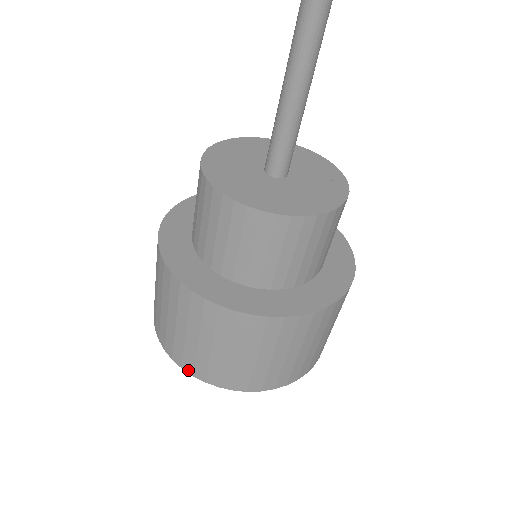
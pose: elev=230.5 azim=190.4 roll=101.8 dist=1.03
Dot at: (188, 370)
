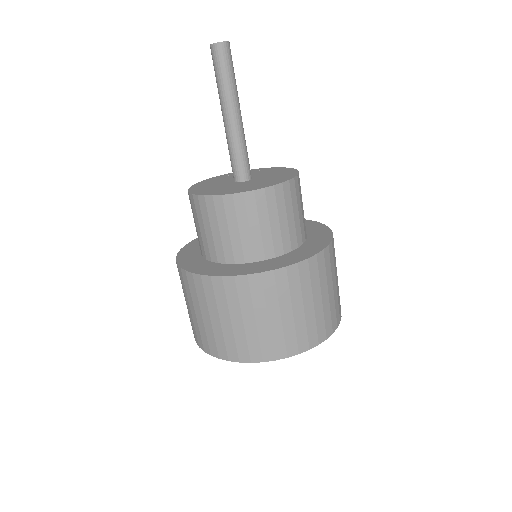
Dot at: (207, 351)
